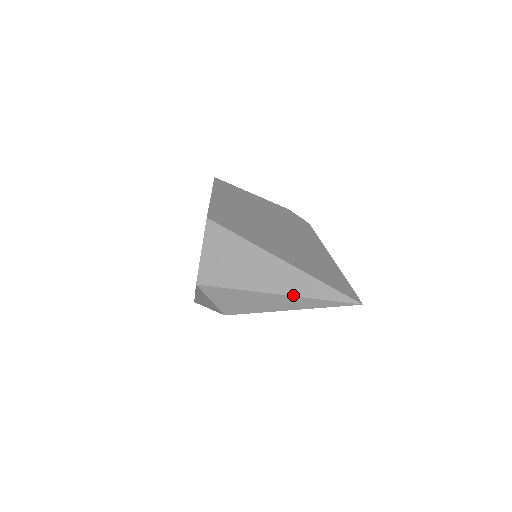
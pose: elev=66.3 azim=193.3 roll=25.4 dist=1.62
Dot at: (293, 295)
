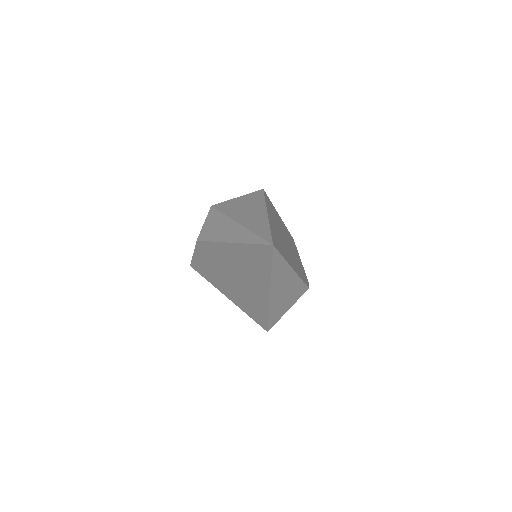
Dot at: (245, 226)
